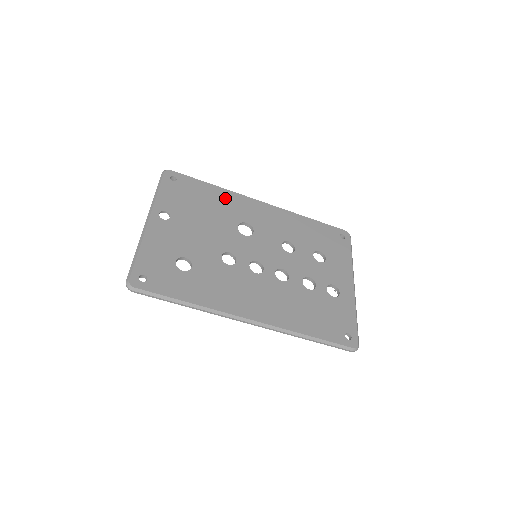
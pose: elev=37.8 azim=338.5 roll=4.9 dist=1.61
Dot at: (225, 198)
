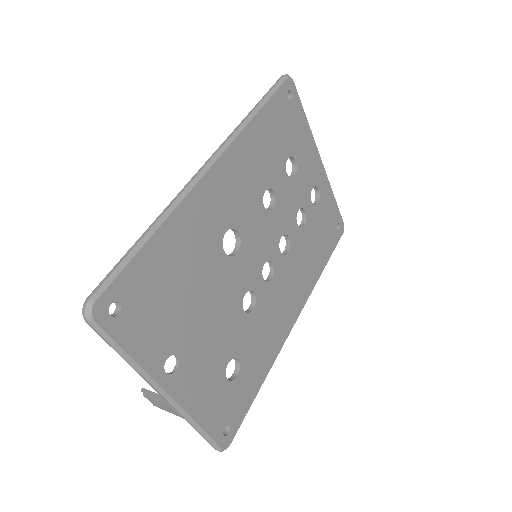
Dot at: (183, 233)
